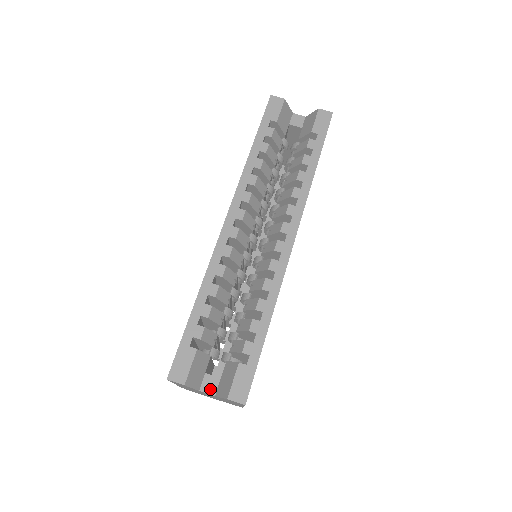
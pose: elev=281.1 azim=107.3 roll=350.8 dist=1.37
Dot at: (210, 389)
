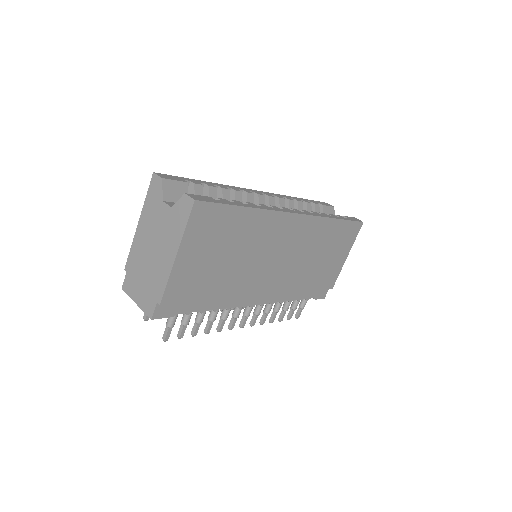
Dot at: (172, 205)
